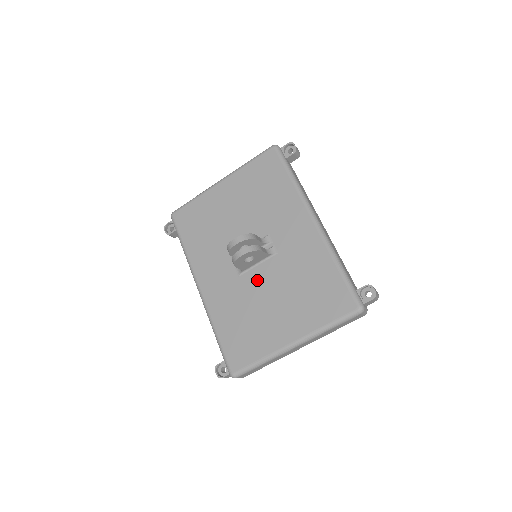
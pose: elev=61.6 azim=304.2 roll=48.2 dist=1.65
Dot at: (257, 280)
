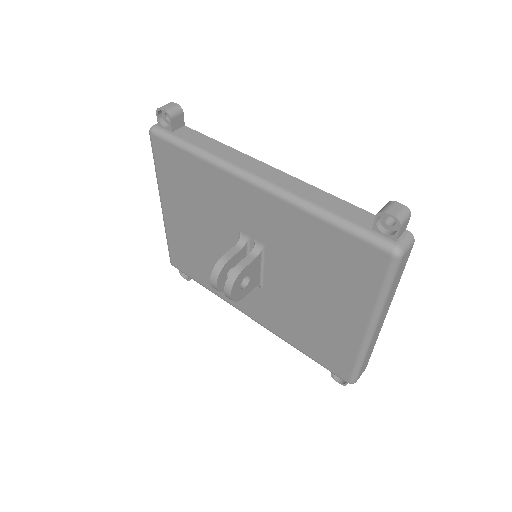
Dot at: (278, 284)
